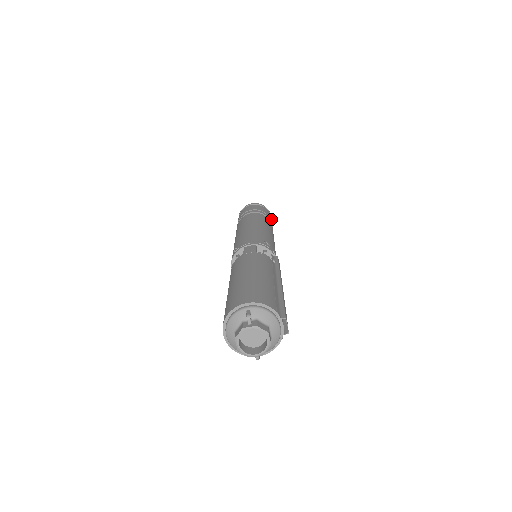
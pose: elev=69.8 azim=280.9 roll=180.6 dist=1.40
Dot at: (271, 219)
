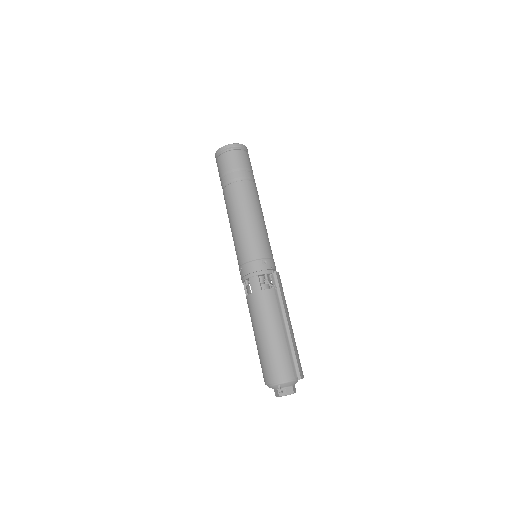
Dot at: (249, 162)
